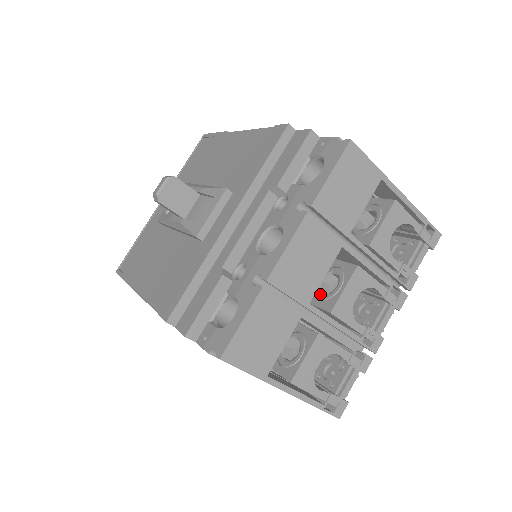
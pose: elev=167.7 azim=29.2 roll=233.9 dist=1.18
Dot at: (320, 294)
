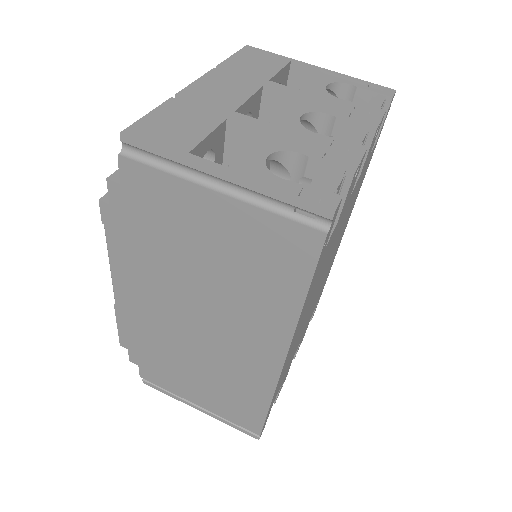
Dot at: occluded
